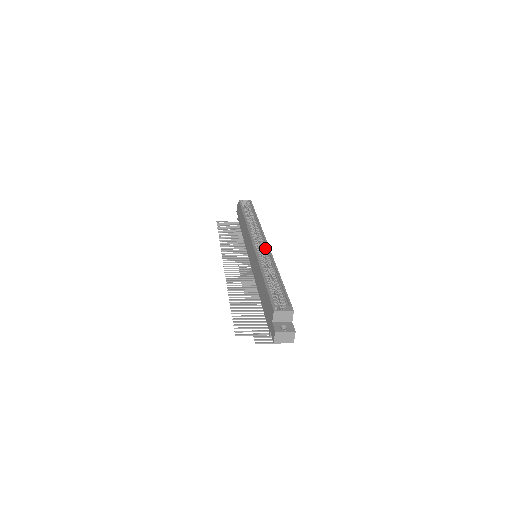
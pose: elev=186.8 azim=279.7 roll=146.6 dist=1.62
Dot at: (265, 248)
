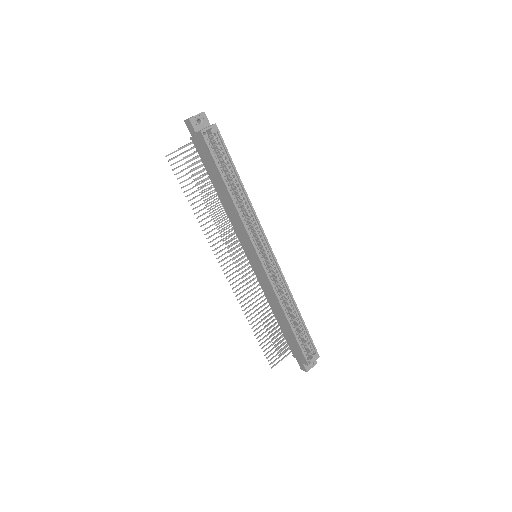
Dot at: (273, 262)
